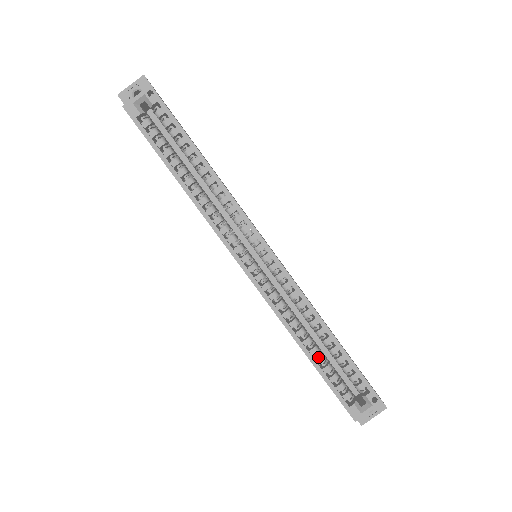
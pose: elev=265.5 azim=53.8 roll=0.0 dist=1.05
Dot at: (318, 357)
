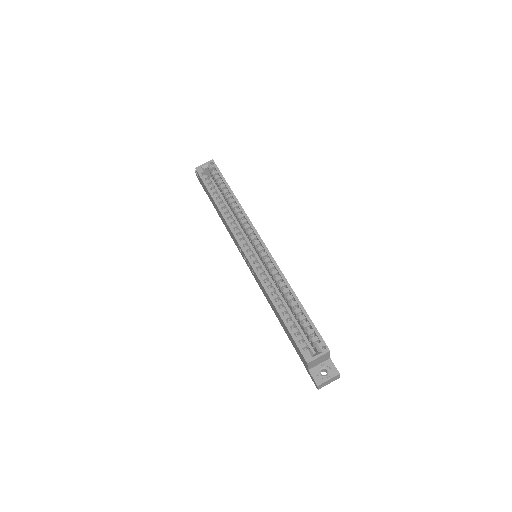
Dot at: (286, 315)
